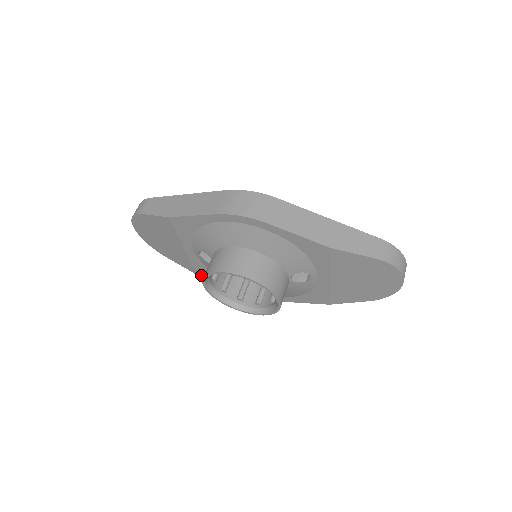
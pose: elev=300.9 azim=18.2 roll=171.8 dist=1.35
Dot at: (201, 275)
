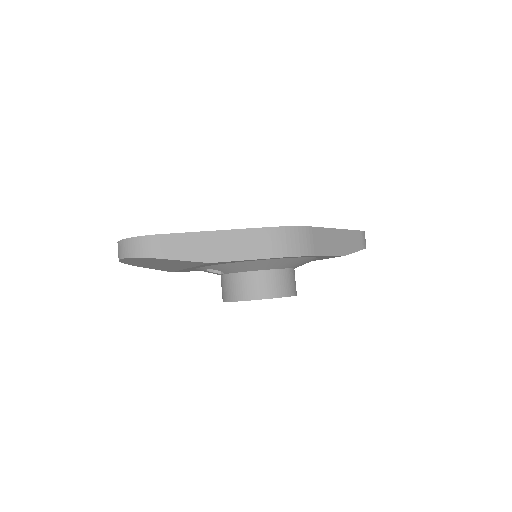
Dot at: occluded
